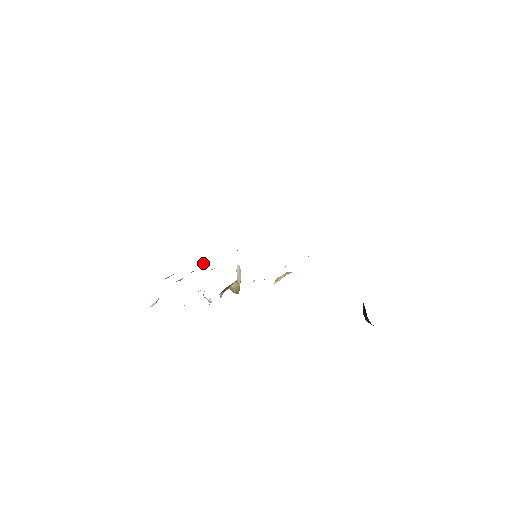
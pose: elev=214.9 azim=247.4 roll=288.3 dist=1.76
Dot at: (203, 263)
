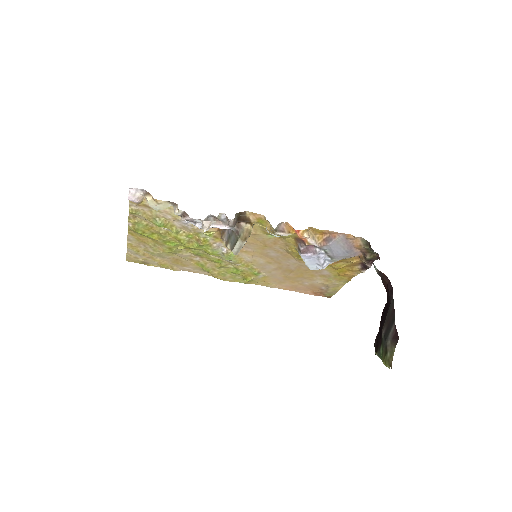
Dot at: (188, 238)
